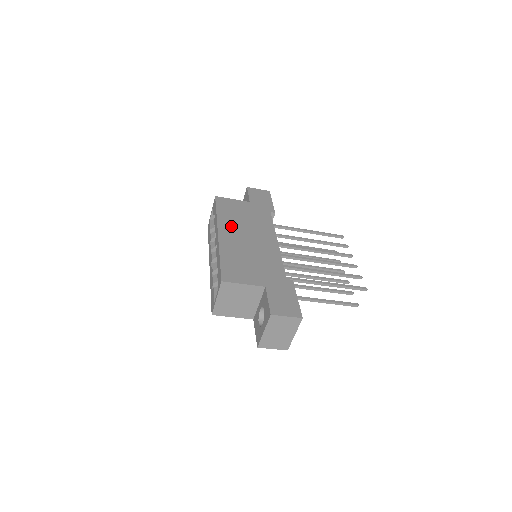
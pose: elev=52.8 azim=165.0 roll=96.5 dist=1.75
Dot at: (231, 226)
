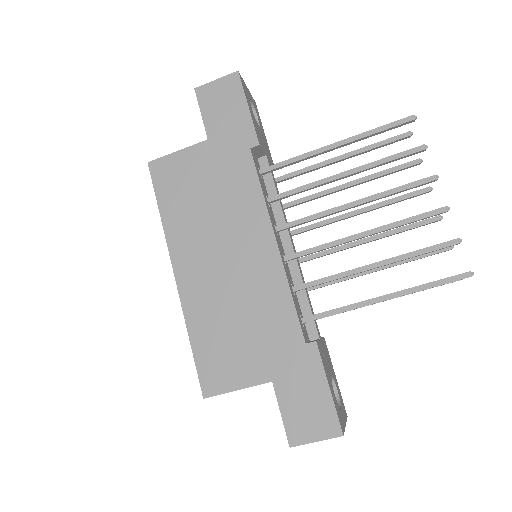
Dot at: (190, 241)
